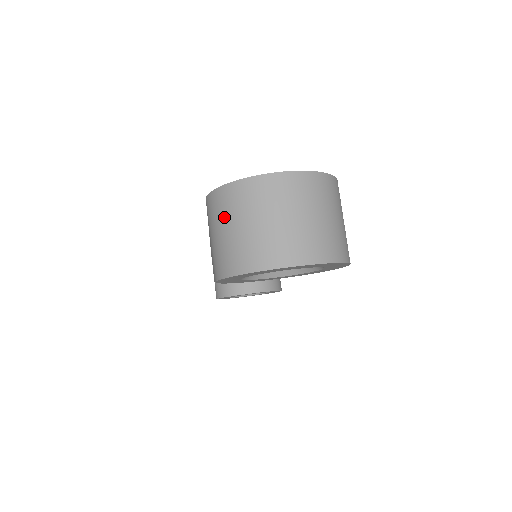
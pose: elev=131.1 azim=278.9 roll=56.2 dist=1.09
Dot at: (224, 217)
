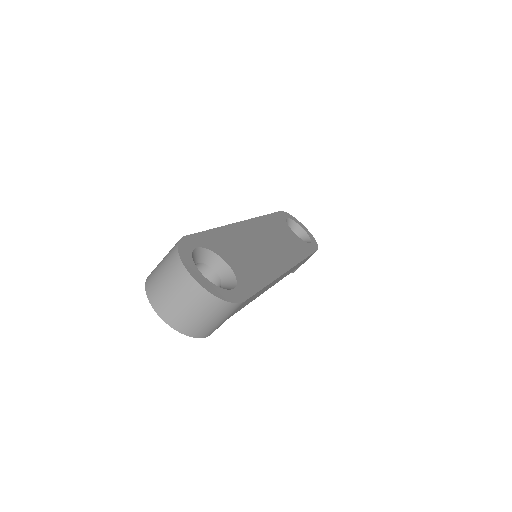
Dot at: (166, 260)
